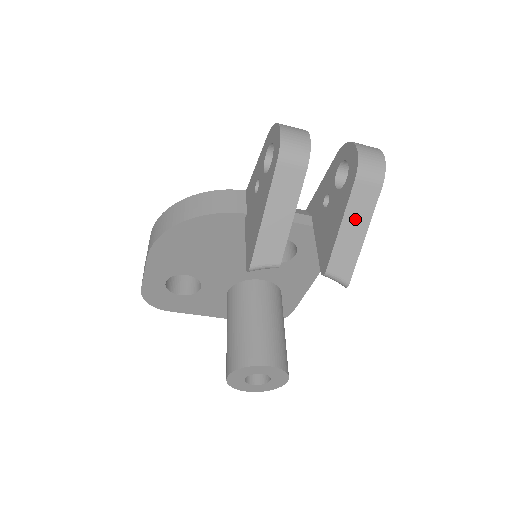
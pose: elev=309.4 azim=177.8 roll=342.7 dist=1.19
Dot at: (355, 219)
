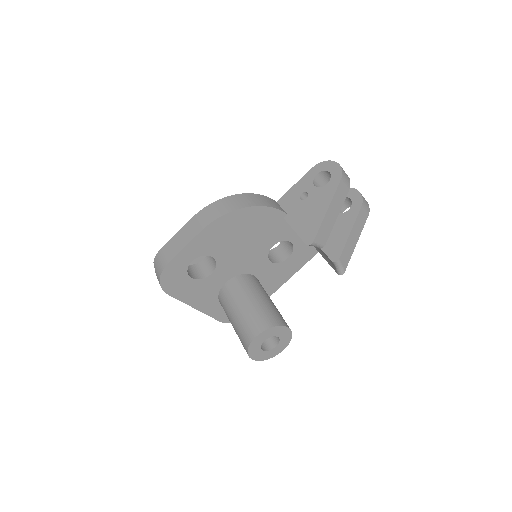
Dot at: (356, 230)
